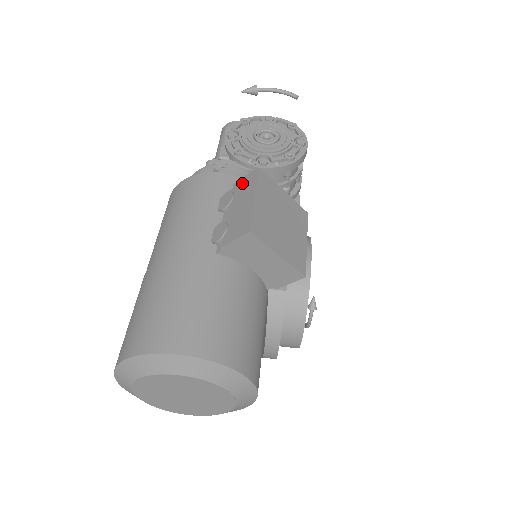
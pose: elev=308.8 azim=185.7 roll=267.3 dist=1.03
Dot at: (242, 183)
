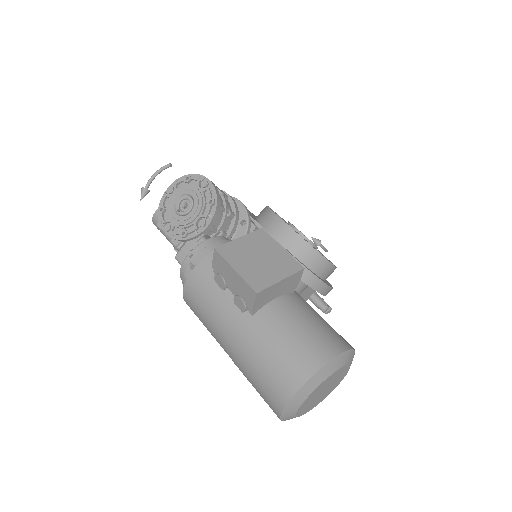
Dot at: (216, 264)
